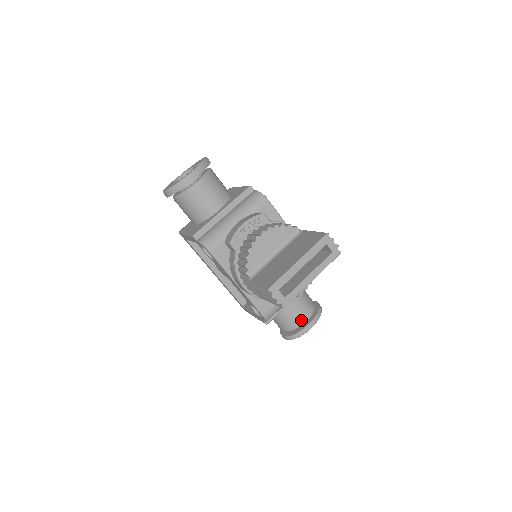
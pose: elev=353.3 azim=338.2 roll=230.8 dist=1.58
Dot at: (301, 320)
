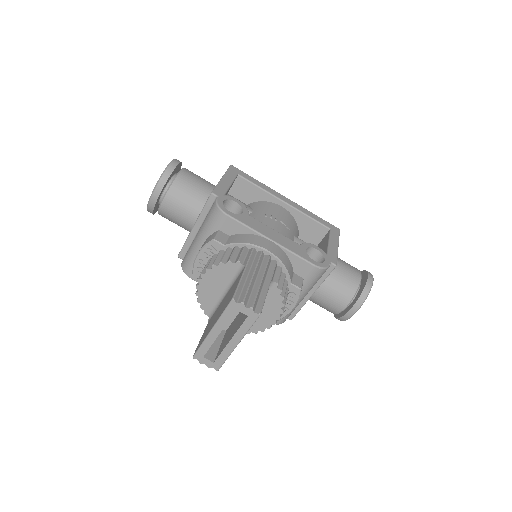
Dot at: (337, 308)
